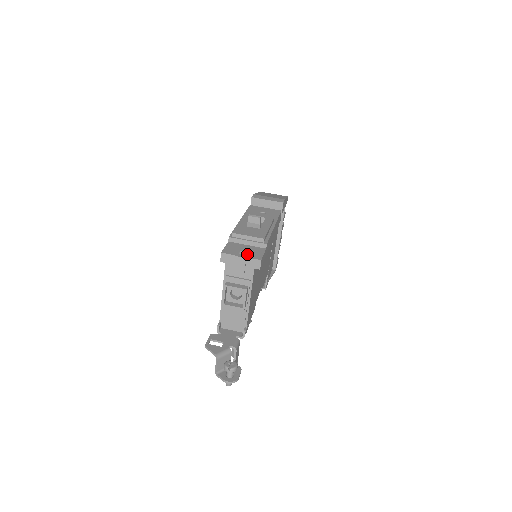
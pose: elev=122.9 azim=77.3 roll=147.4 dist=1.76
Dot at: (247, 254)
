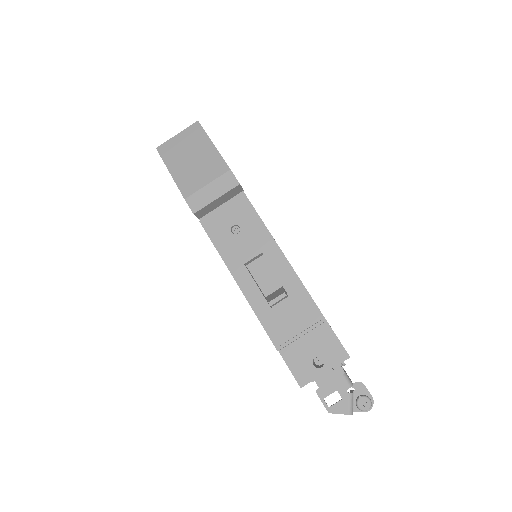
Dot at: (325, 360)
